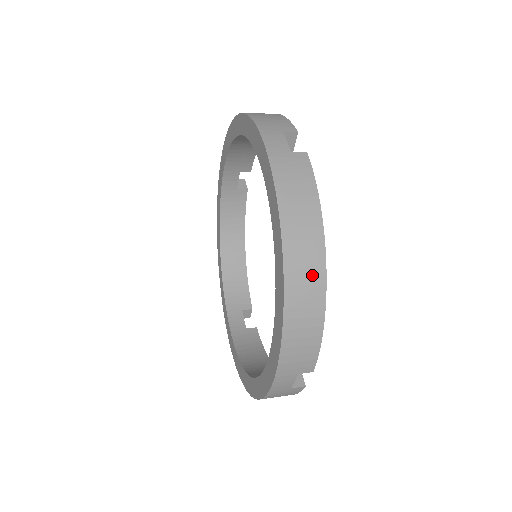
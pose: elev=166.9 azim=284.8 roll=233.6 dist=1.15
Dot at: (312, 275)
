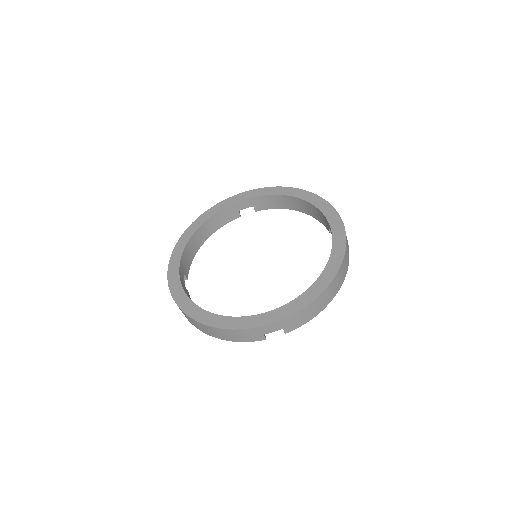
Dot at: (335, 290)
